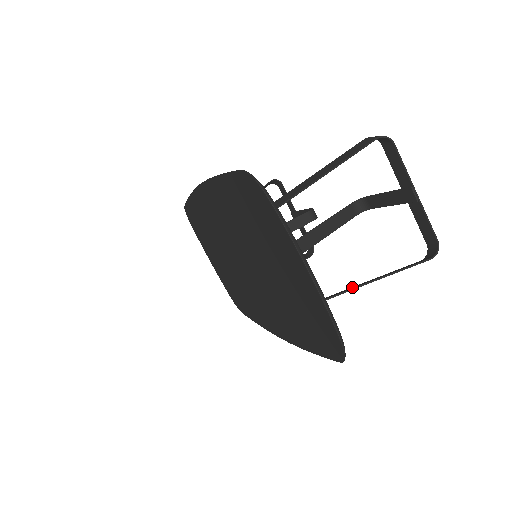
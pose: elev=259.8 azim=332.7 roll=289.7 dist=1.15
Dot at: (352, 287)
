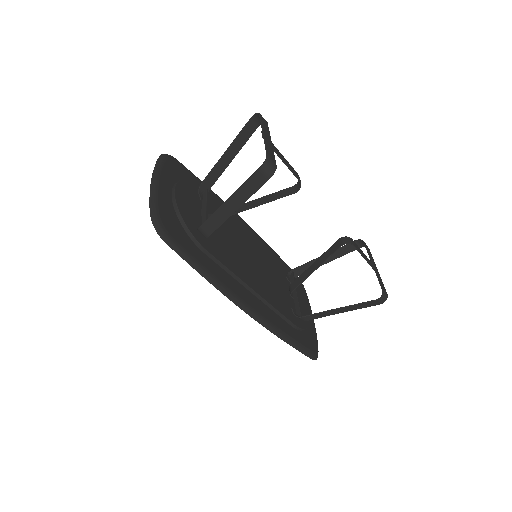
Dot at: (224, 215)
